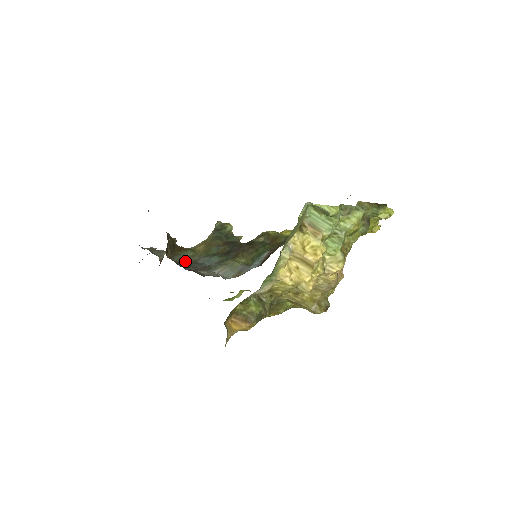
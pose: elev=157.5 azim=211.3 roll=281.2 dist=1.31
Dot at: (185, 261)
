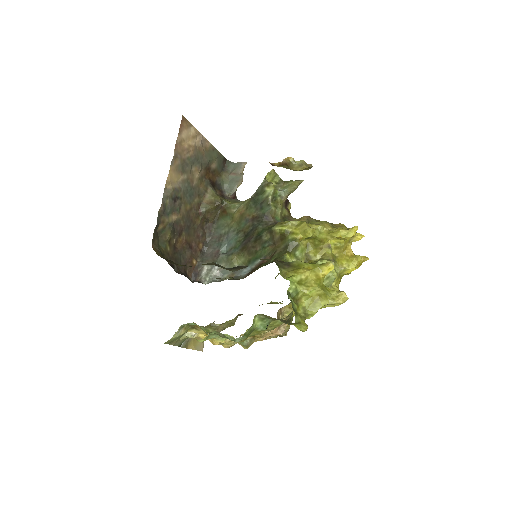
Dot at: (219, 231)
